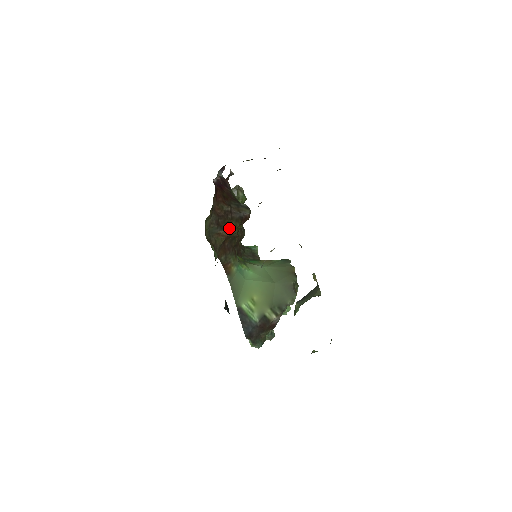
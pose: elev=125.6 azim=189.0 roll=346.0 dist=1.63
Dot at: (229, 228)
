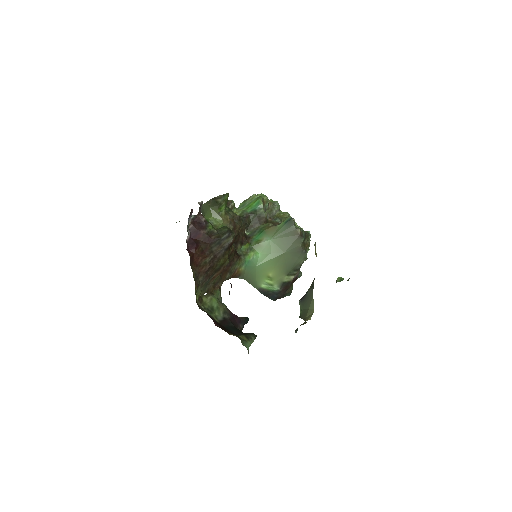
Dot at: (220, 267)
